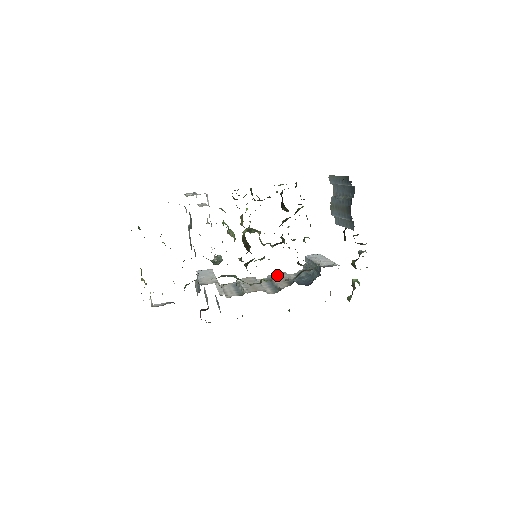
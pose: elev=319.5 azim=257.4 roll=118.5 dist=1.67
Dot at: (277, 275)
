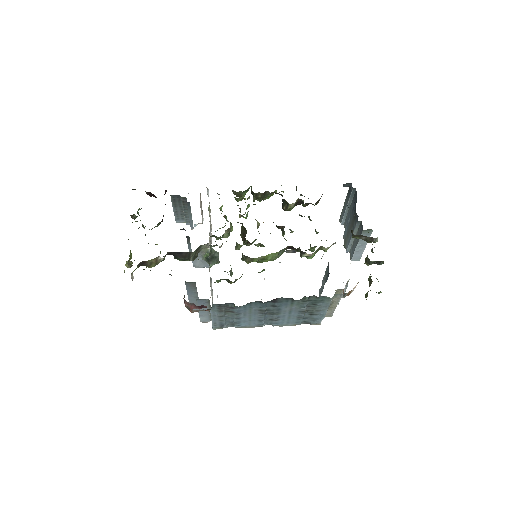
Dot at: occluded
